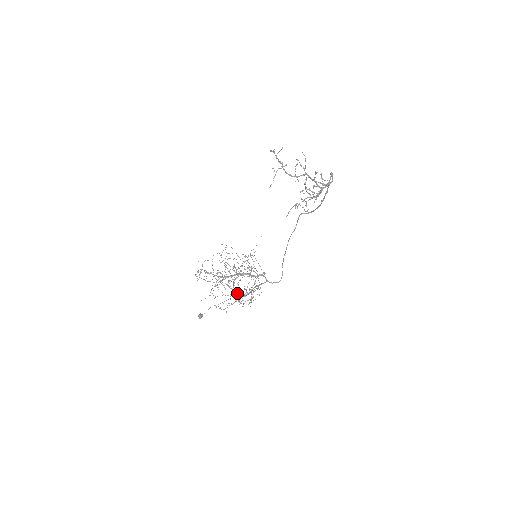
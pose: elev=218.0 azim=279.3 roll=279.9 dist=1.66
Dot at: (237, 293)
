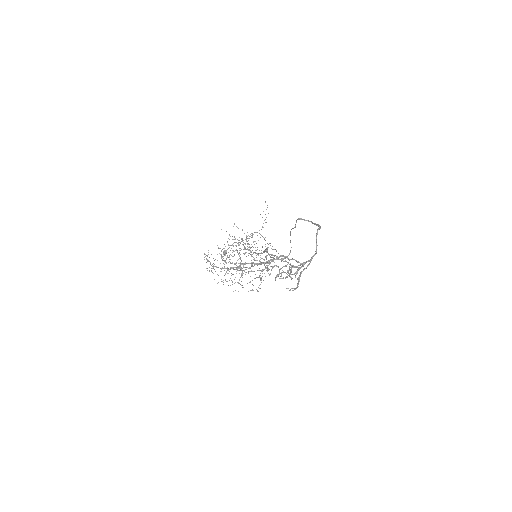
Dot at: occluded
